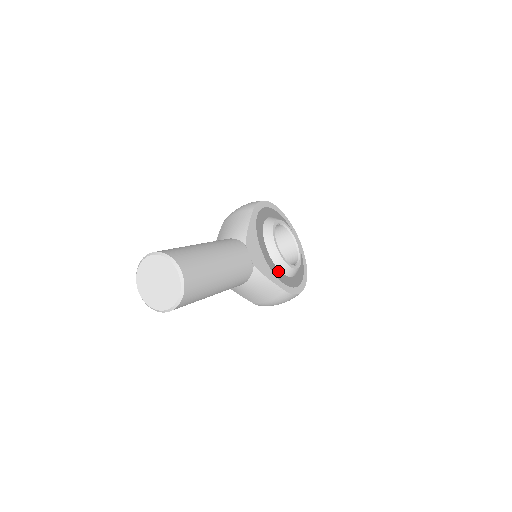
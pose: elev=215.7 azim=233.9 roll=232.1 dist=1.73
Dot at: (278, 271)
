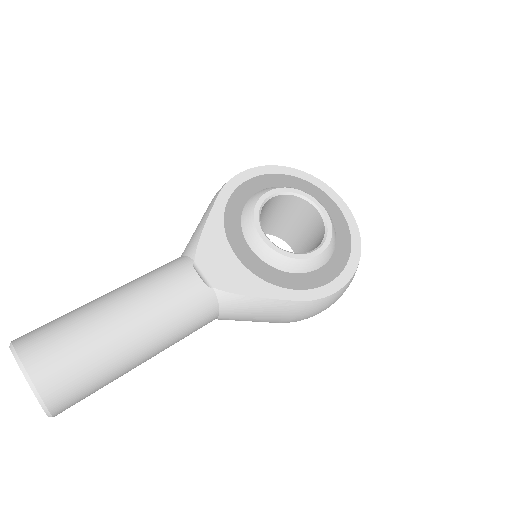
Dot at: (279, 273)
